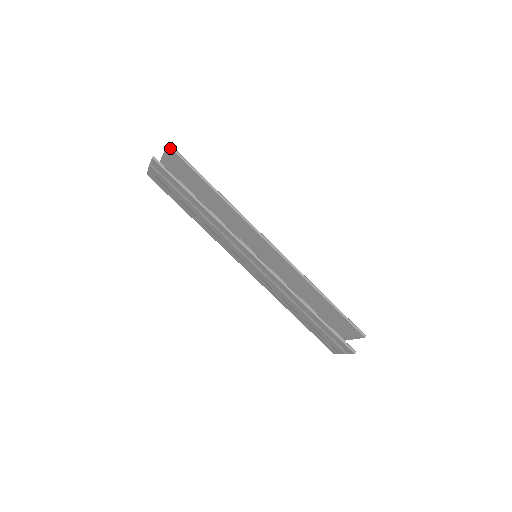
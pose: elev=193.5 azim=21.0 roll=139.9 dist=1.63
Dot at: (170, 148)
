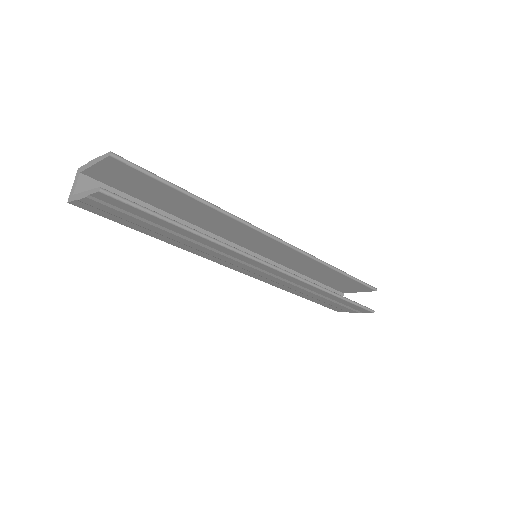
Dot at: (115, 159)
